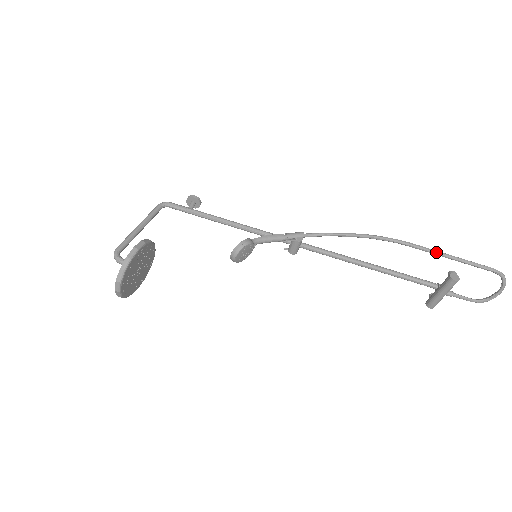
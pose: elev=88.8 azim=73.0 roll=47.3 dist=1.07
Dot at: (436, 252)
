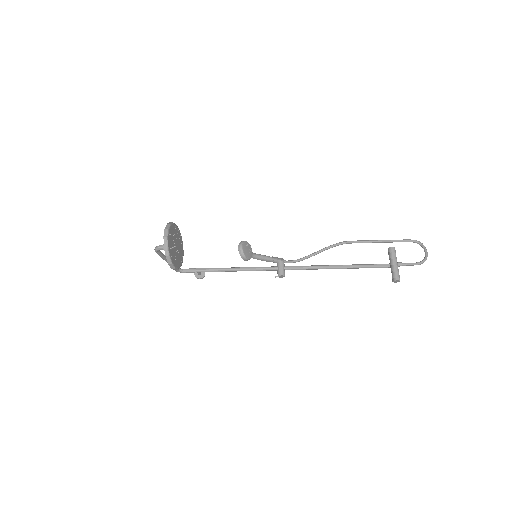
Dot at: (369, 240)
